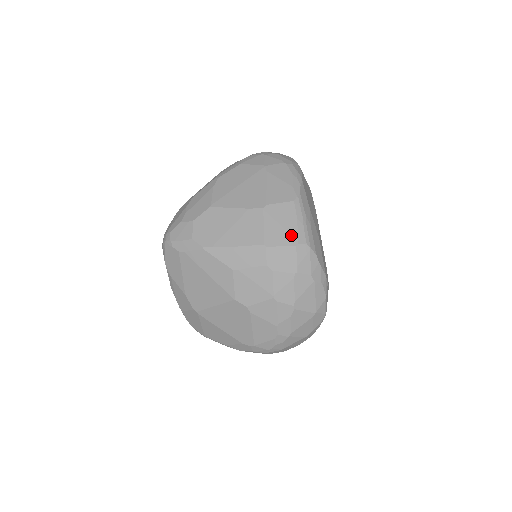
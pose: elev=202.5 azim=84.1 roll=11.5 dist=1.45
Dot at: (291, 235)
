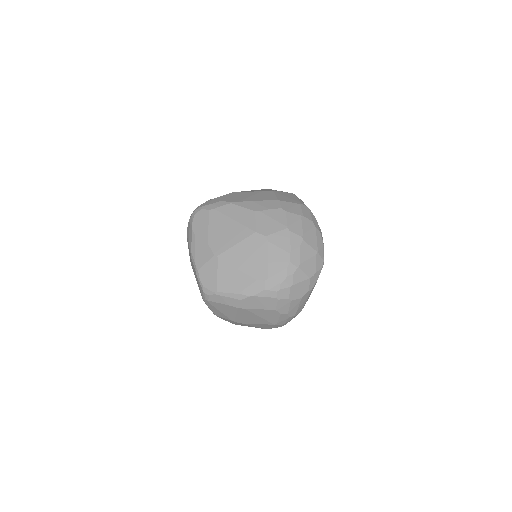
Dot at: (295, 201)
